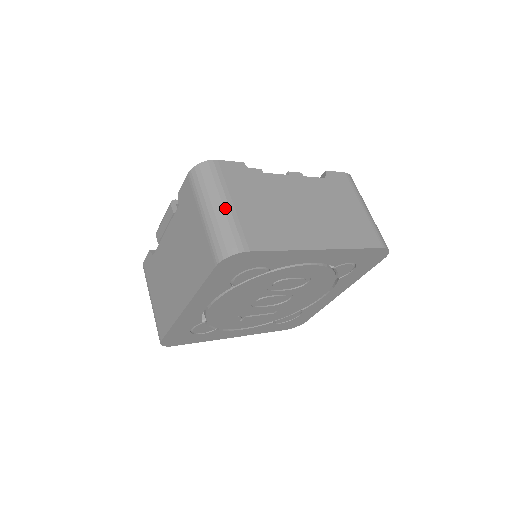
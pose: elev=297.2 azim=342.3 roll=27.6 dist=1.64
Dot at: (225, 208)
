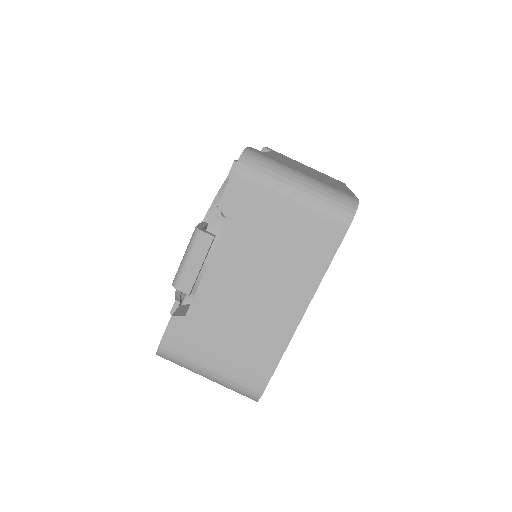
Dot at: (307, 178)
